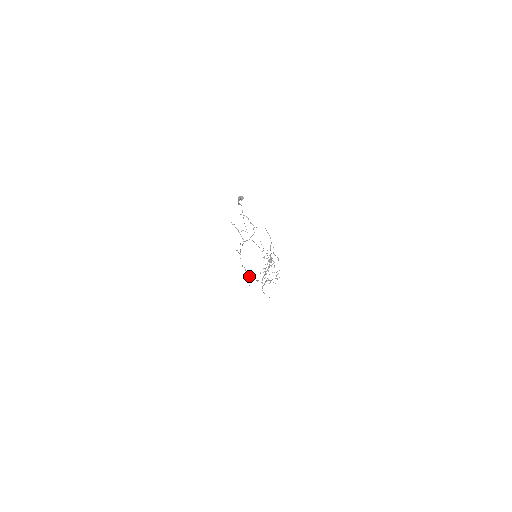
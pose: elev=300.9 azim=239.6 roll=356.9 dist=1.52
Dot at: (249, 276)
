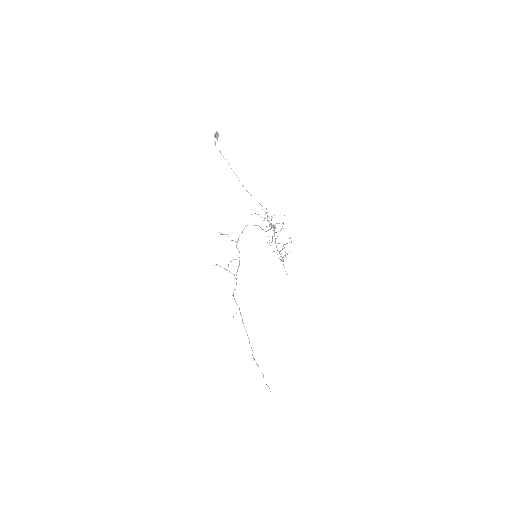
Dot at: occluded
